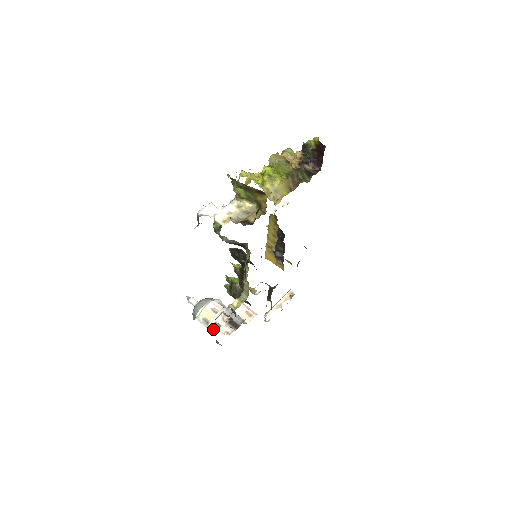
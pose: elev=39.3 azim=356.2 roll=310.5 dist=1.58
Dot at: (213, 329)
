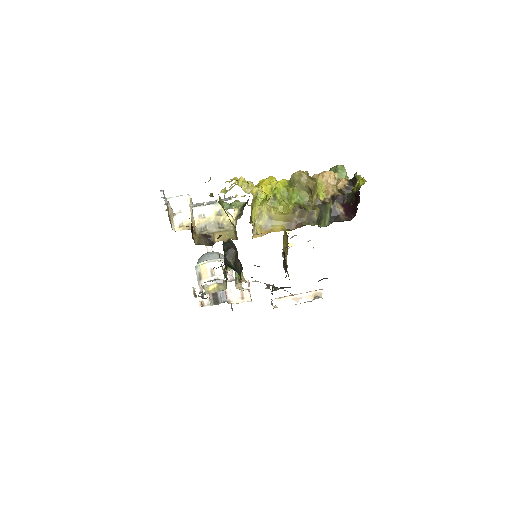
Dot at: (200, 288)
